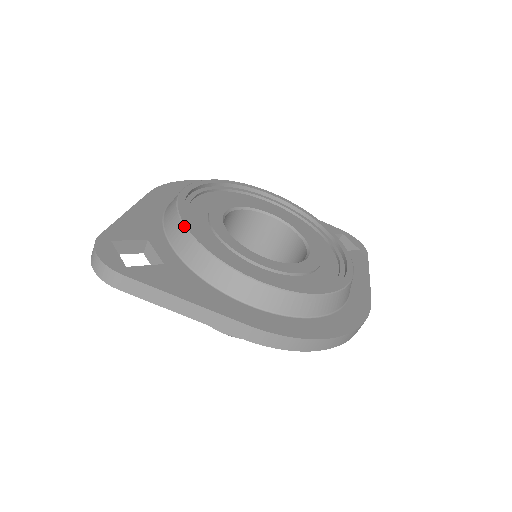
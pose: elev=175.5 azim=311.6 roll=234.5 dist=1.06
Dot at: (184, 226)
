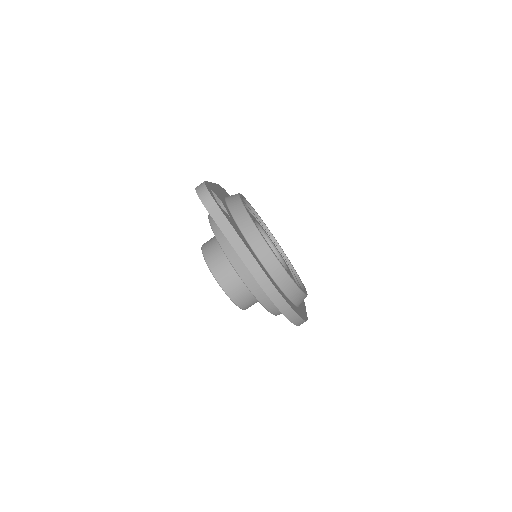
Dot at: (245, 207)
